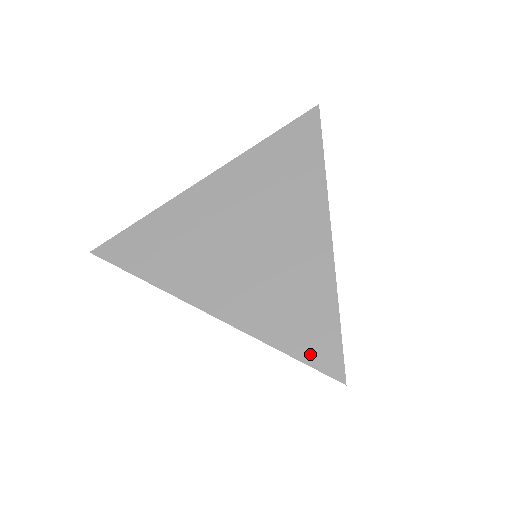
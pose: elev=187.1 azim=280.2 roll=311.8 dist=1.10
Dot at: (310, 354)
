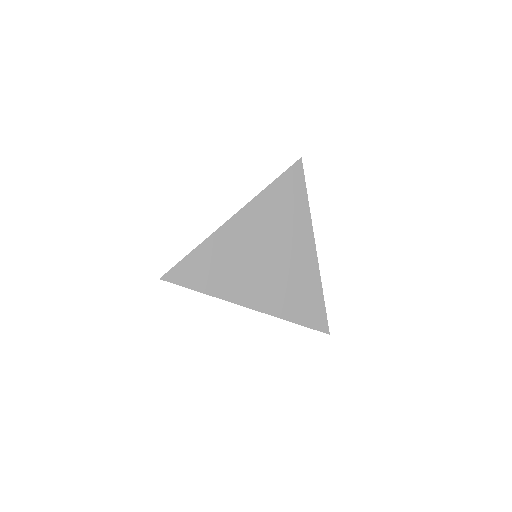
Dot at: (311, 322)
